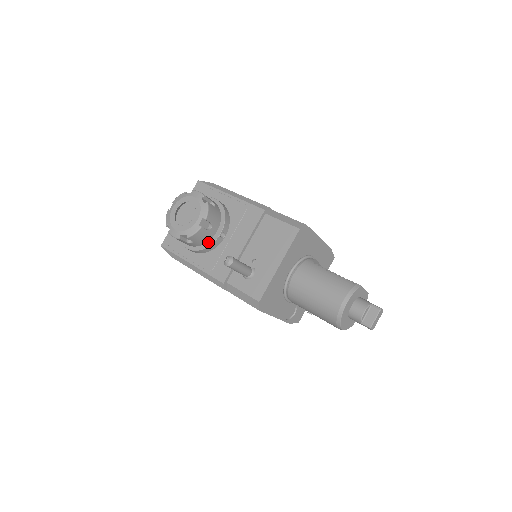
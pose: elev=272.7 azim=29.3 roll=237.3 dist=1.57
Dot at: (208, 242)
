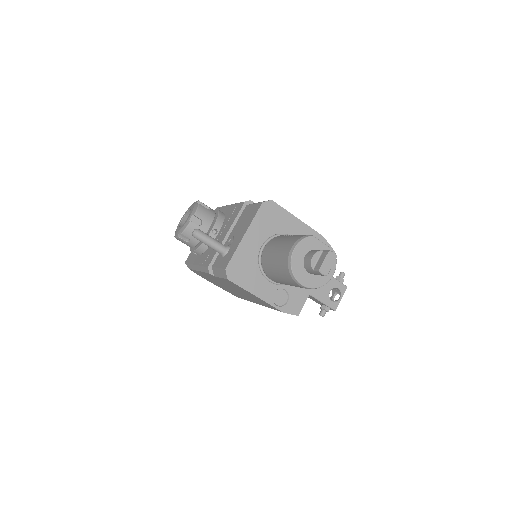
Dot at: occluded
